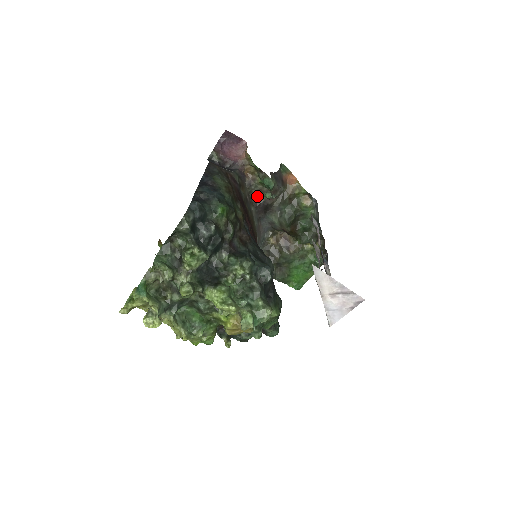
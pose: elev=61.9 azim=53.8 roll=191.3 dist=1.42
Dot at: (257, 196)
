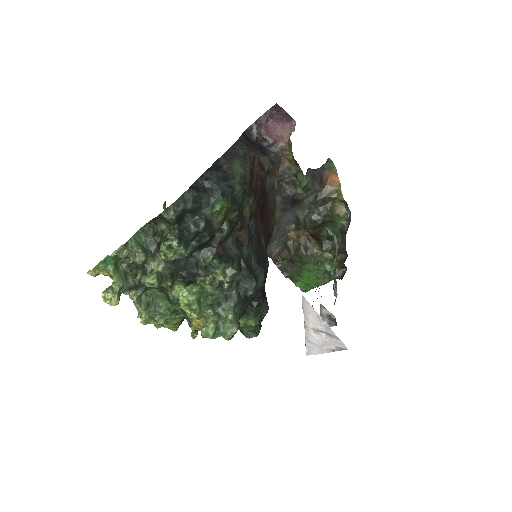
Dot at: (289, 186)
